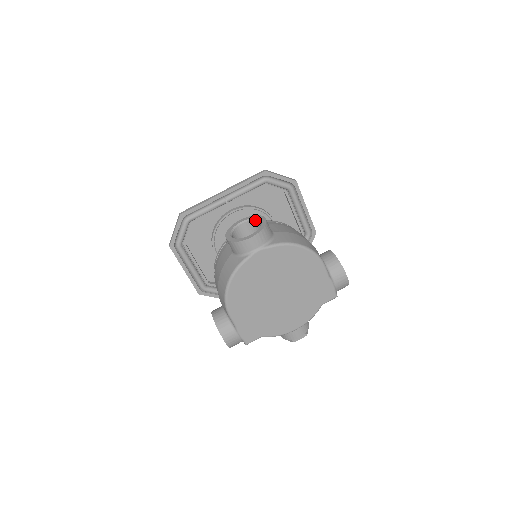
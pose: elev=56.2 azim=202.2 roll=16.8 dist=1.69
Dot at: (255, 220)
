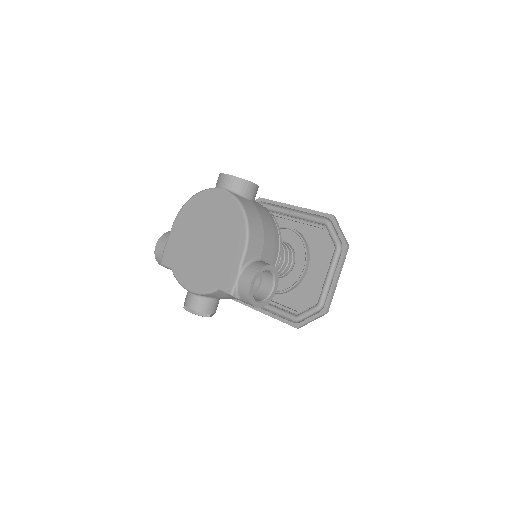
Dot at: occluded
